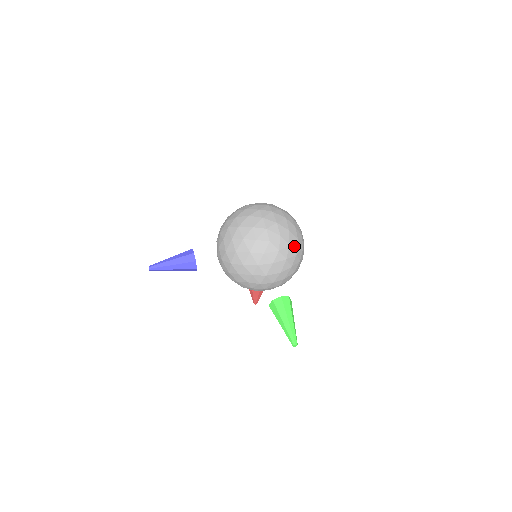
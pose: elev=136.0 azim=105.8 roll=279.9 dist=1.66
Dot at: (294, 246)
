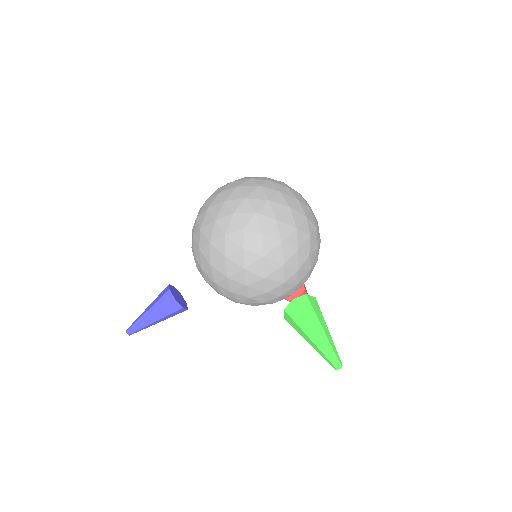
Dot at: (286, 218)
